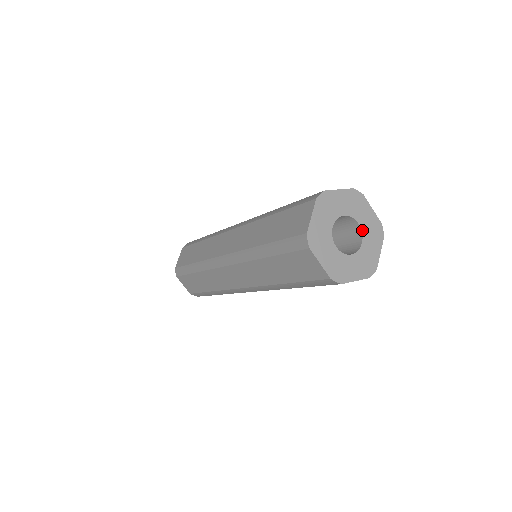
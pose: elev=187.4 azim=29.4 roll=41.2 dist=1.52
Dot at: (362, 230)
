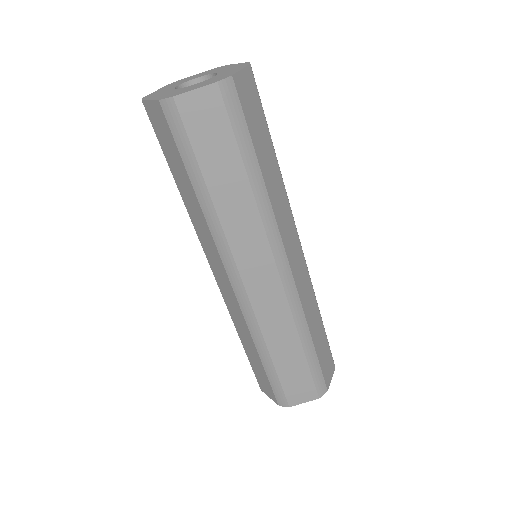
Dot at: (204, 76)
